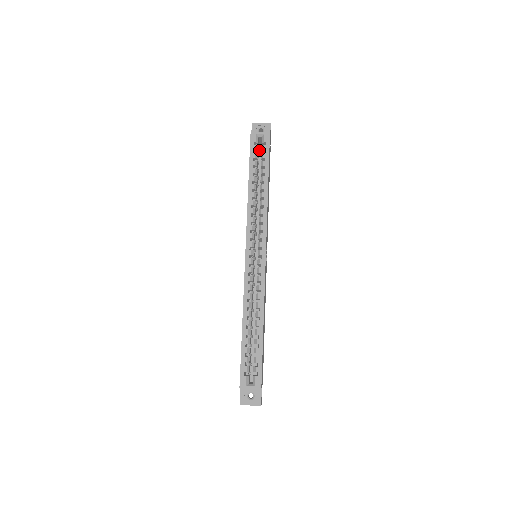
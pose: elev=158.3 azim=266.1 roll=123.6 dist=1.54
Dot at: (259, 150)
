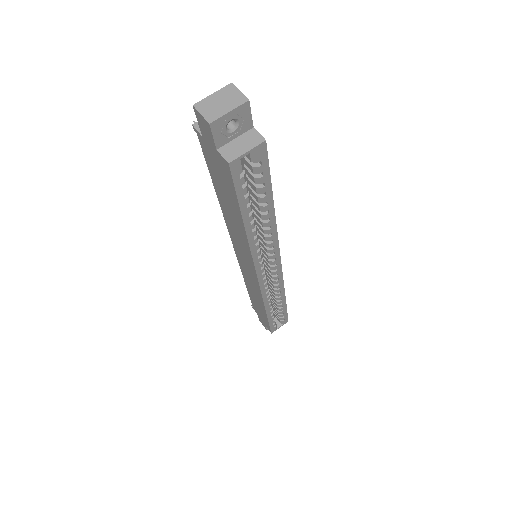
Dot at: occluded
